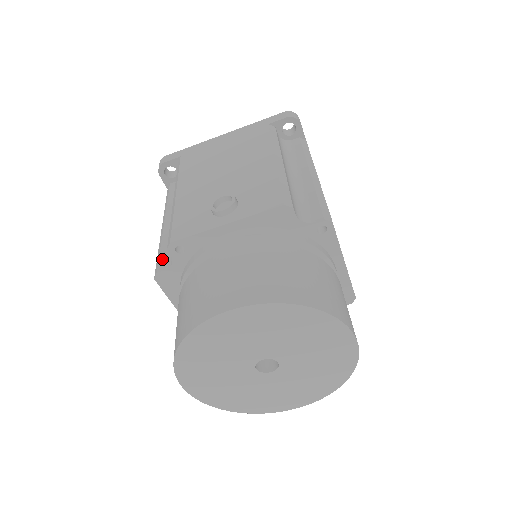
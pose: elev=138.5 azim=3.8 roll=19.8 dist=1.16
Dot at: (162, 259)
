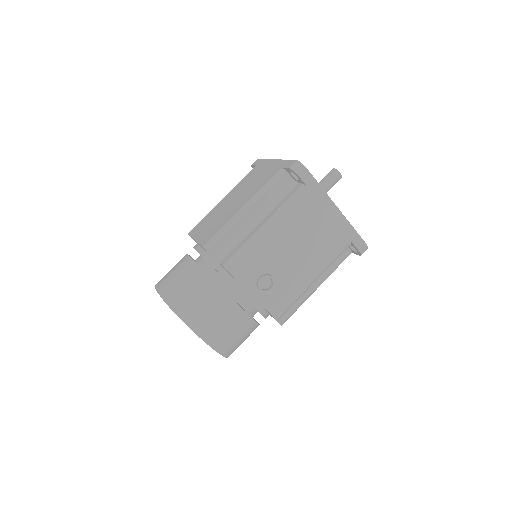
Dot at: (218, 244)
